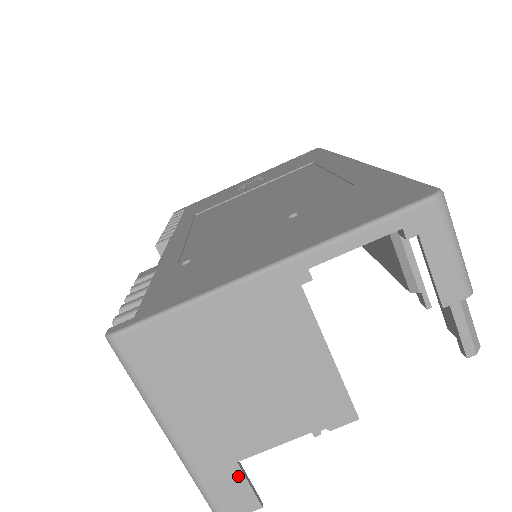
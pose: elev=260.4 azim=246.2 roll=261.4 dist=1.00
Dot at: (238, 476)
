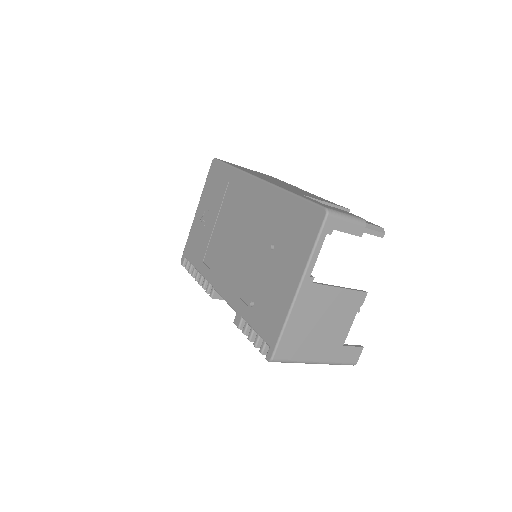
Dot at: (347, 348)
